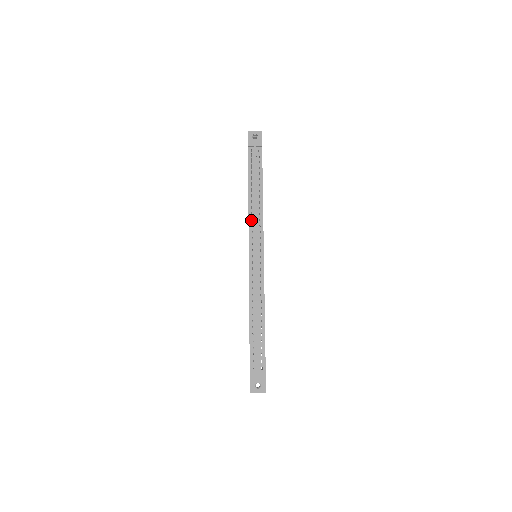
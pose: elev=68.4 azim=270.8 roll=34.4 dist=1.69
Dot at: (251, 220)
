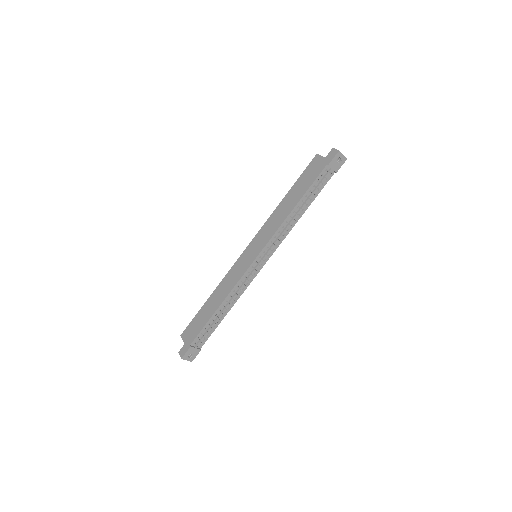
Dot at: (278, 231)
